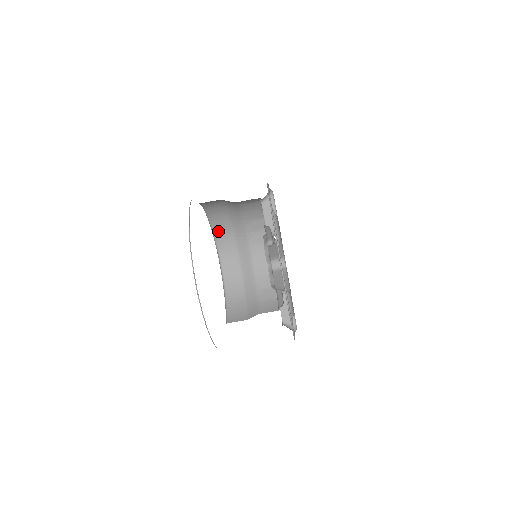
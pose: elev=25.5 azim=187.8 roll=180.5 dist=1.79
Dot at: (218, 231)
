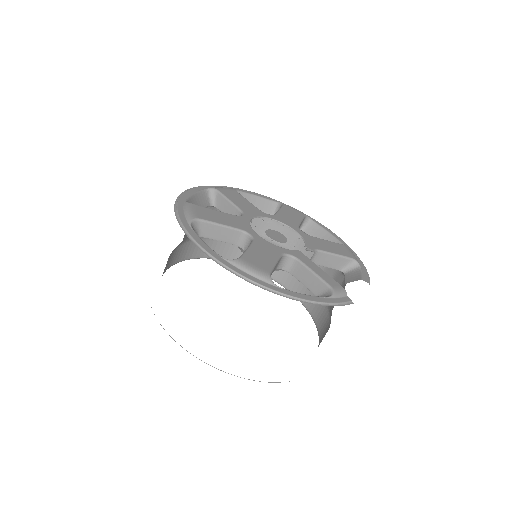
Dot at: occluded
